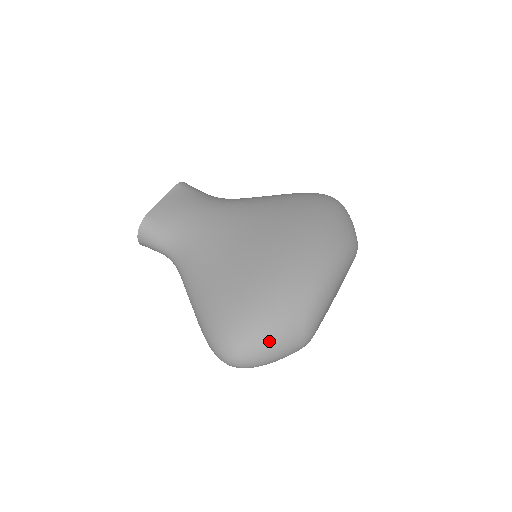
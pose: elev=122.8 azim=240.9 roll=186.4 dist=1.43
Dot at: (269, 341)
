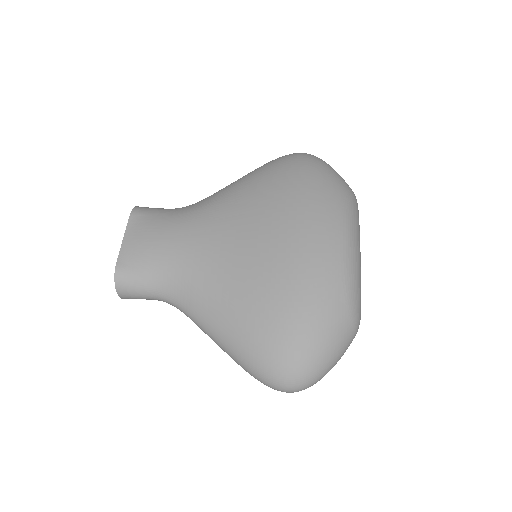
Dot at: (324, 351)
